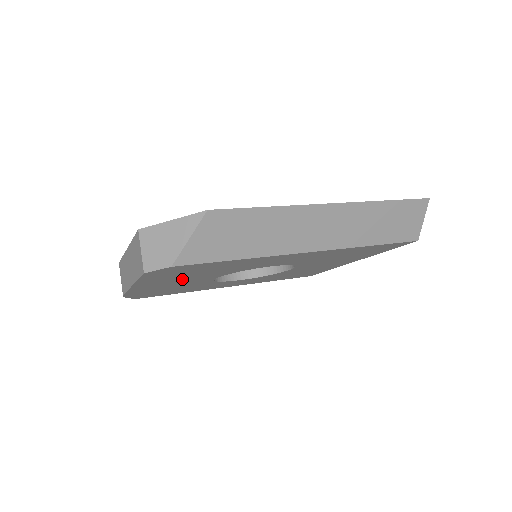
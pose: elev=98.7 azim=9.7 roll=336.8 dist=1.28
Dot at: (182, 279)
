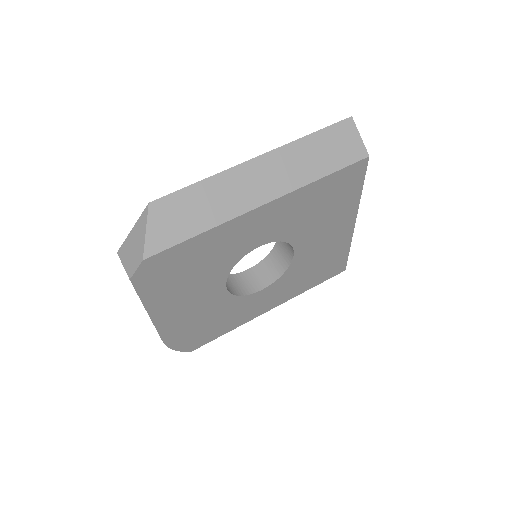
Dot at: (188, 293)
